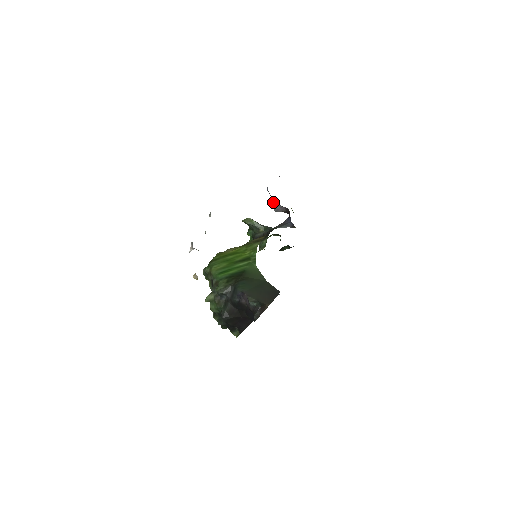
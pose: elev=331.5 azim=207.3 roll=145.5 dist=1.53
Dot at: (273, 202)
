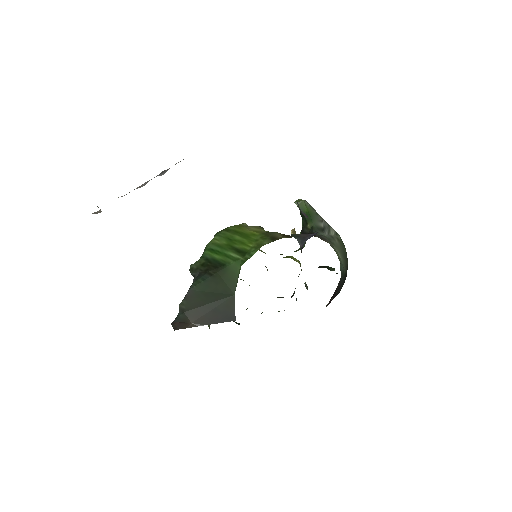
Dot at: occluded
